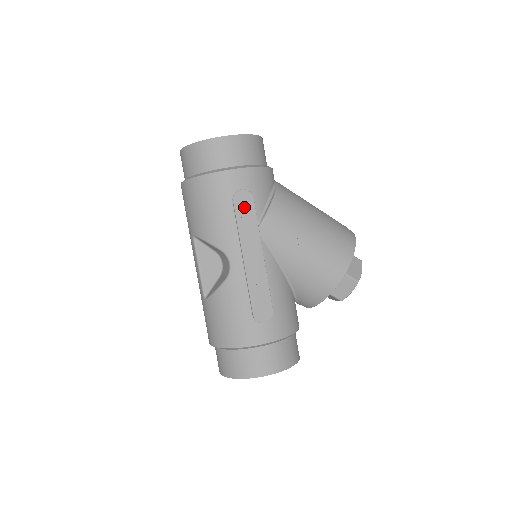
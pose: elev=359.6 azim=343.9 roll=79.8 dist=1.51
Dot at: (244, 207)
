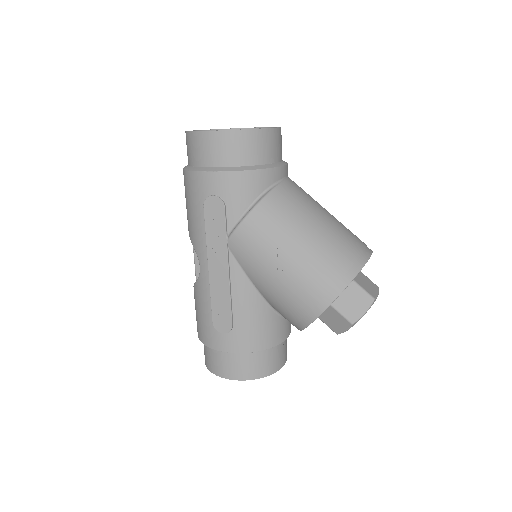
Dot at: (214, 215)
